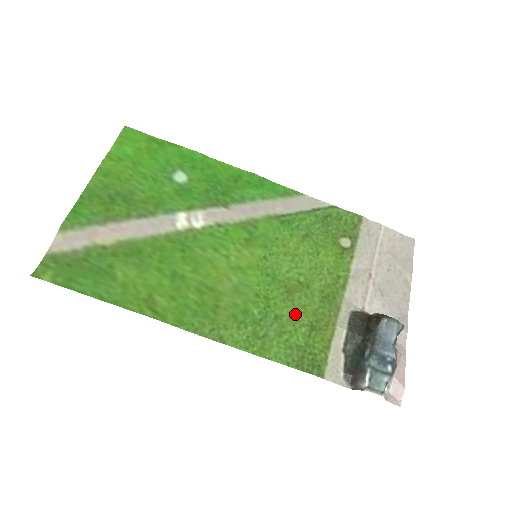
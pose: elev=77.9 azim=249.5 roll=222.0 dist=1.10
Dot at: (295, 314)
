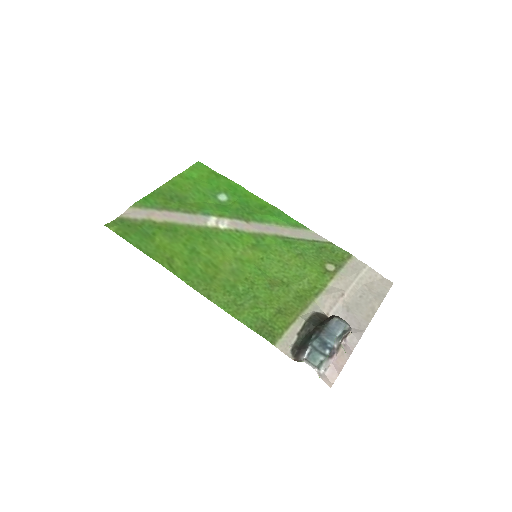
Dot at: (270, 299)
